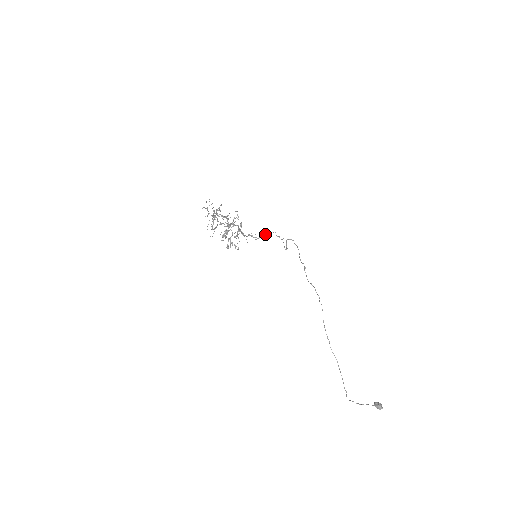
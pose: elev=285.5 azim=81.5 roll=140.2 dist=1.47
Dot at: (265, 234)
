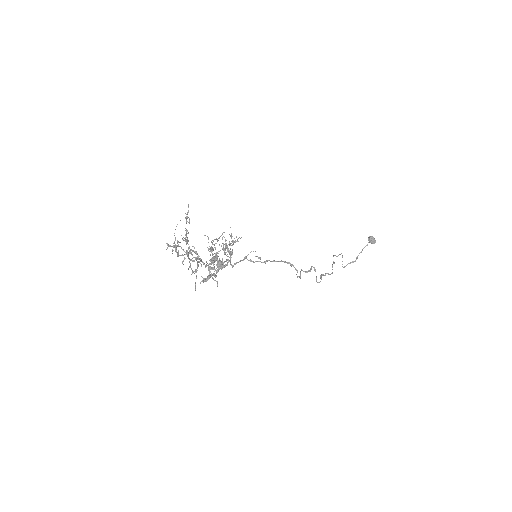
Dot at: occluded
